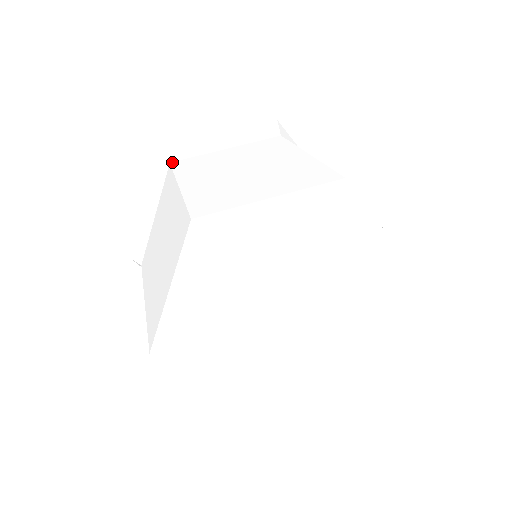
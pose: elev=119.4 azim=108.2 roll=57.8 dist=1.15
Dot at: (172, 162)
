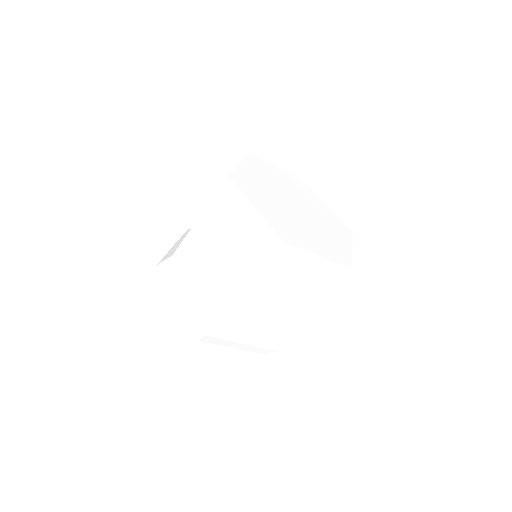
Dot at: (173, 254)
